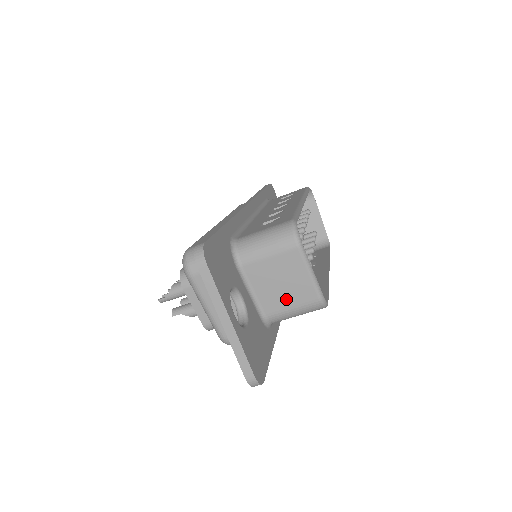
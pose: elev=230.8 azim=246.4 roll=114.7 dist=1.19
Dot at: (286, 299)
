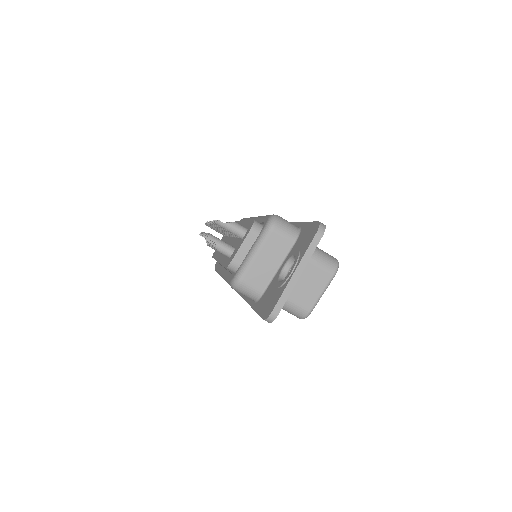
Dot at: (296, 294)
